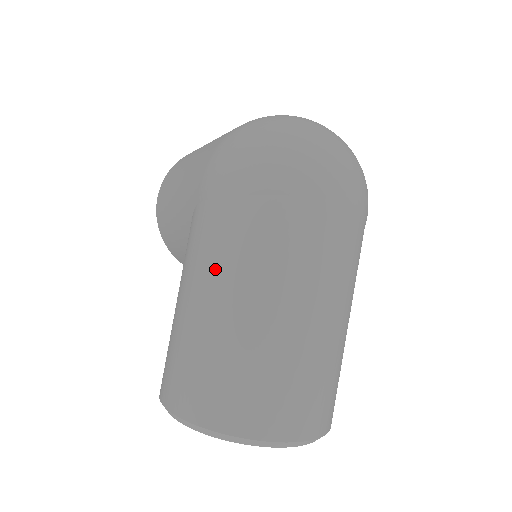
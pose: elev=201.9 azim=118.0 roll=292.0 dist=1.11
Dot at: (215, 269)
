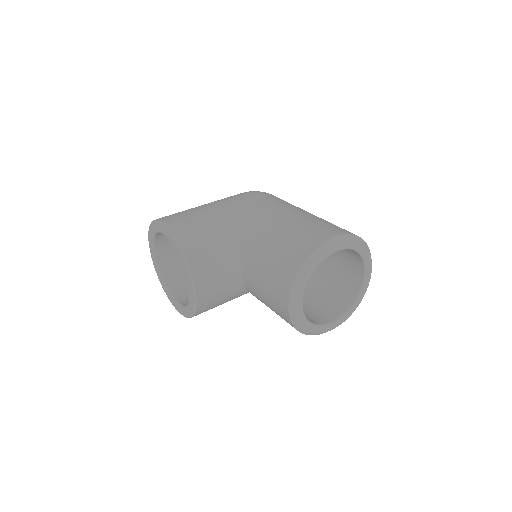
Dot at: (299, 208)
